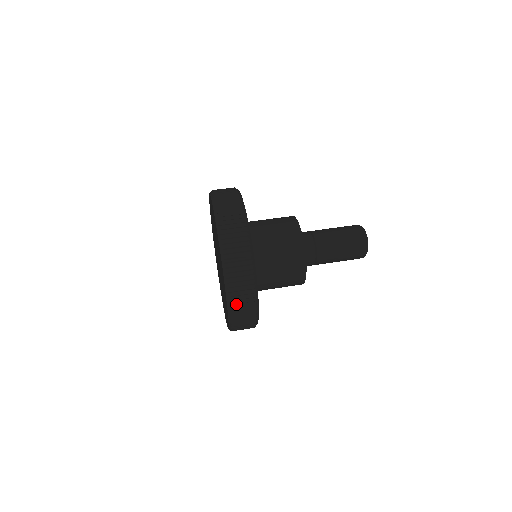
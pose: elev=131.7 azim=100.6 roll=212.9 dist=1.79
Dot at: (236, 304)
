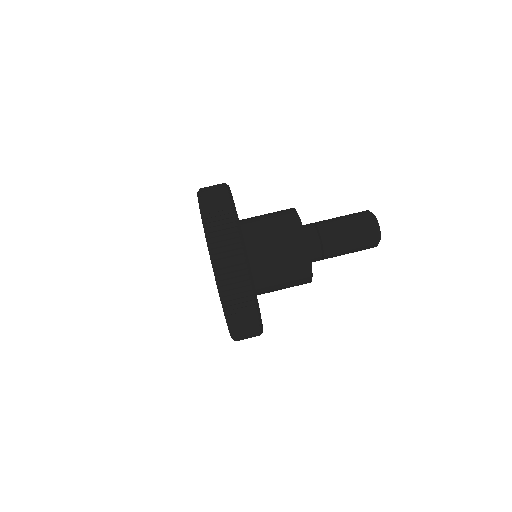
Dot at: (233, 309)
